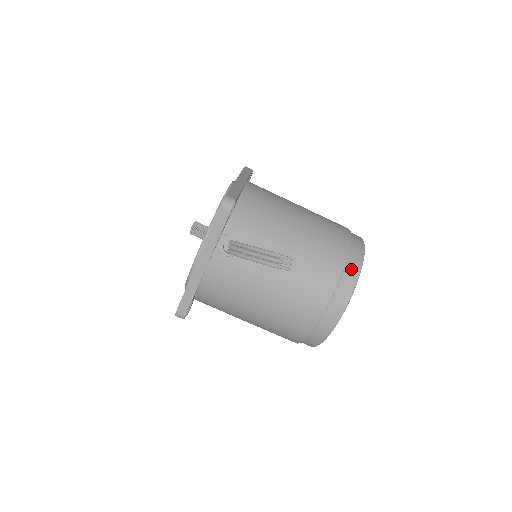
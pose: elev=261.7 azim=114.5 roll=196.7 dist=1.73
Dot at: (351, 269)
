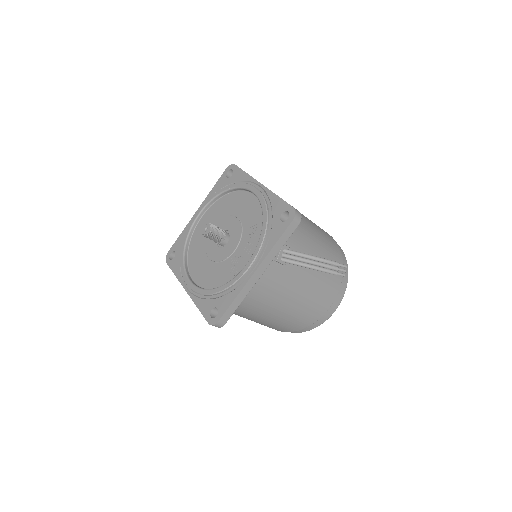
Dot at: occluded
